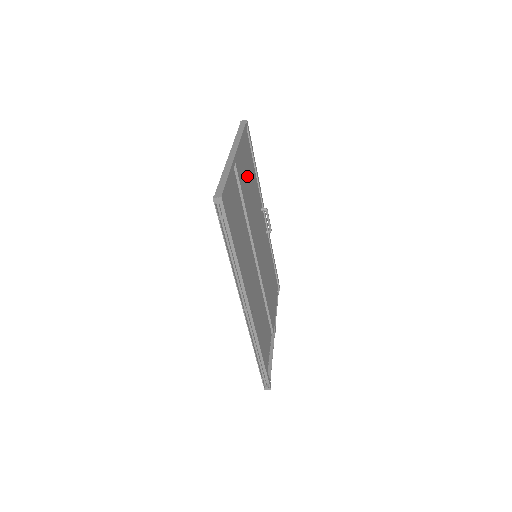
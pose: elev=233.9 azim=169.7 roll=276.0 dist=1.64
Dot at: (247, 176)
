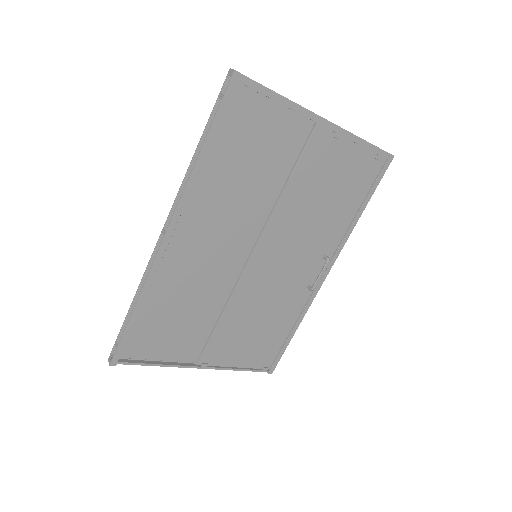
Dot at: (330, 182)
